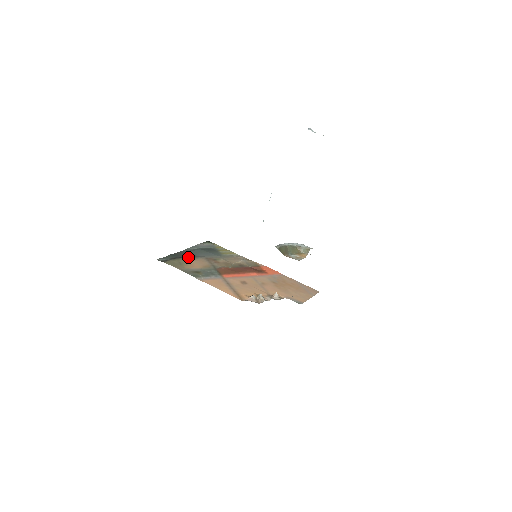
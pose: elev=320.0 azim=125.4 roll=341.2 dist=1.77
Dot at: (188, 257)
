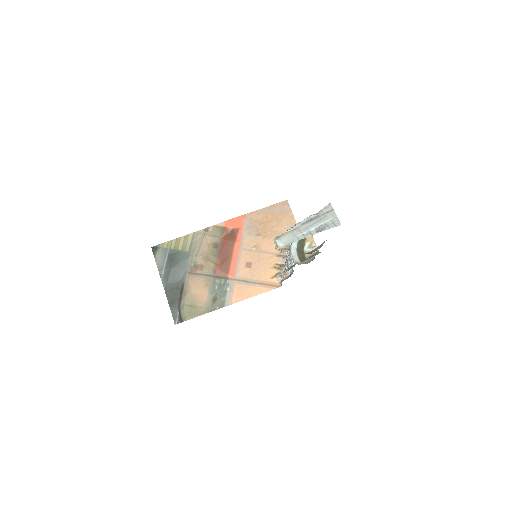
Dot at: (182, 291)
